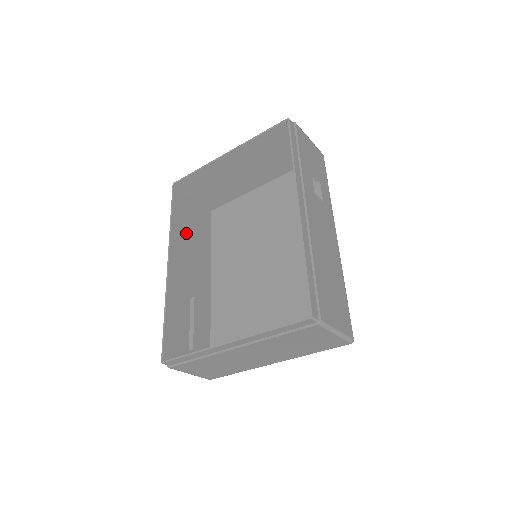
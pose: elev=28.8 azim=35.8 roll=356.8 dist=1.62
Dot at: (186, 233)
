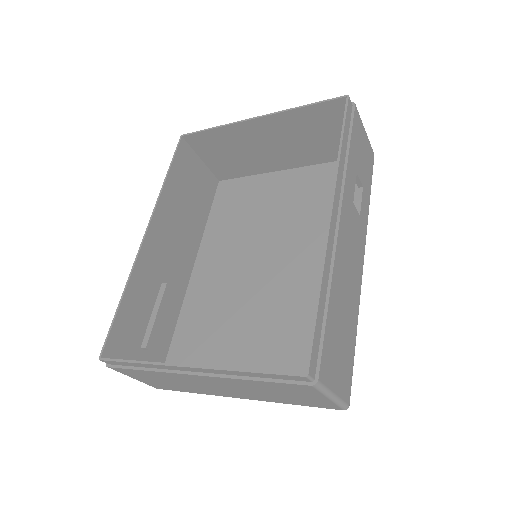
Dot at: (180, 200)
